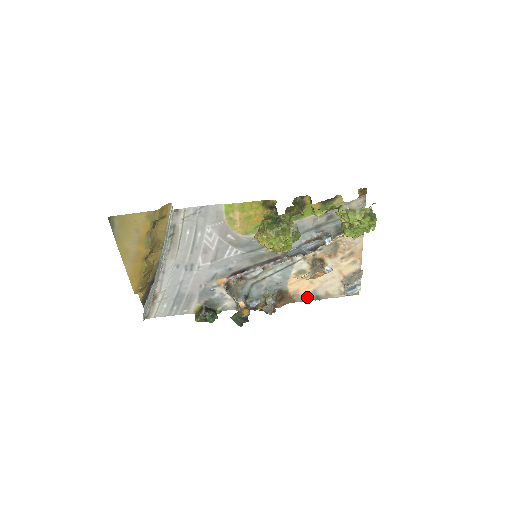
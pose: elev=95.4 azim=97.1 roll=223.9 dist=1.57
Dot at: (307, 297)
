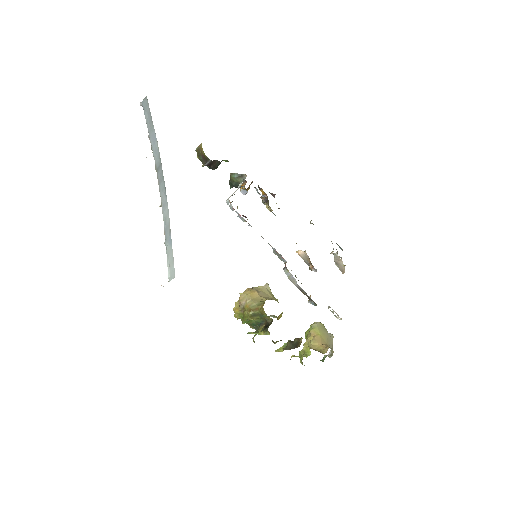
Dot at: occluded
